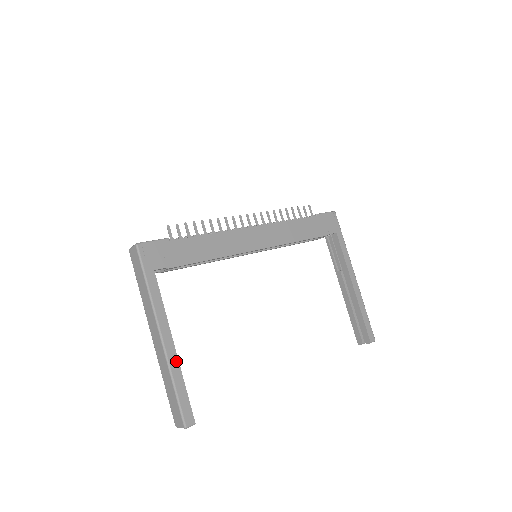
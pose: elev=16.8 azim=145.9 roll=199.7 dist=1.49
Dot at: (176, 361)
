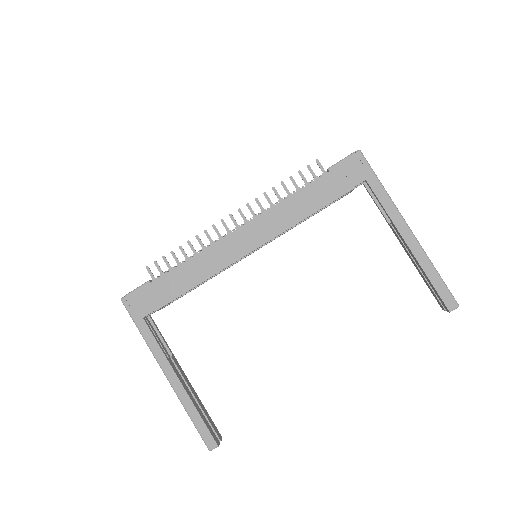
Dot at: (185, 395)
